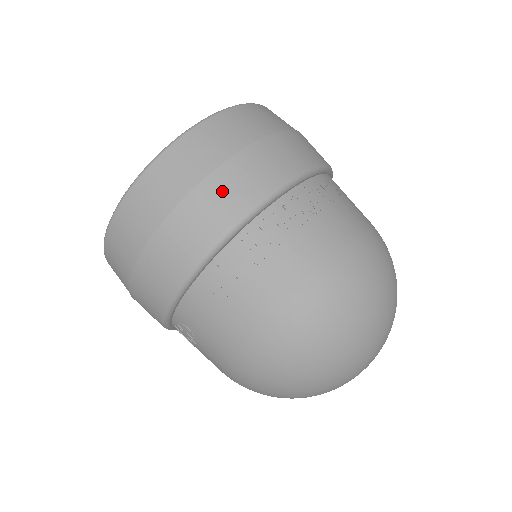
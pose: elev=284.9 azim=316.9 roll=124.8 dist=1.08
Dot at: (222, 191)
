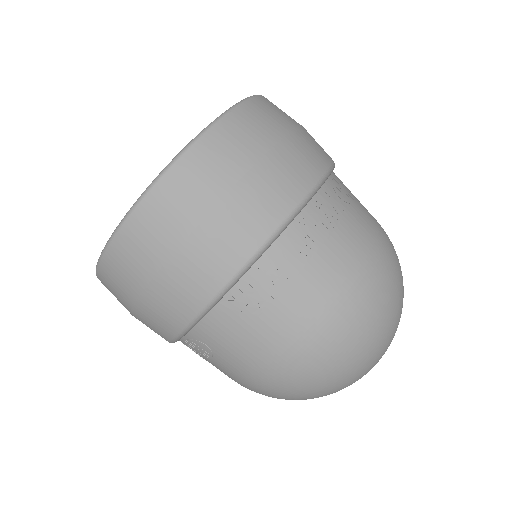
Dot at: (251, 203)
